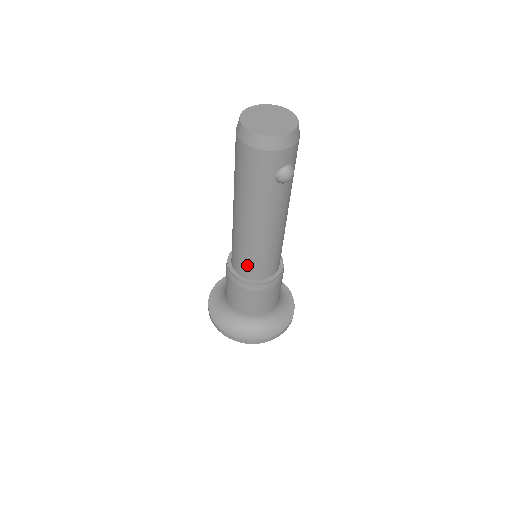
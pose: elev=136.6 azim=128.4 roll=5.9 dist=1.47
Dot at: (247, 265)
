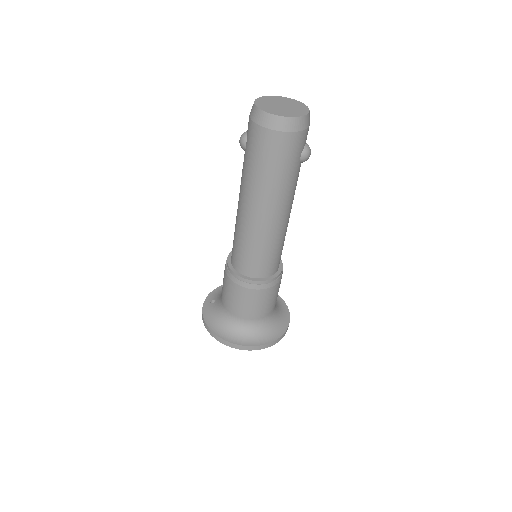
Dot at: (266, 262)
